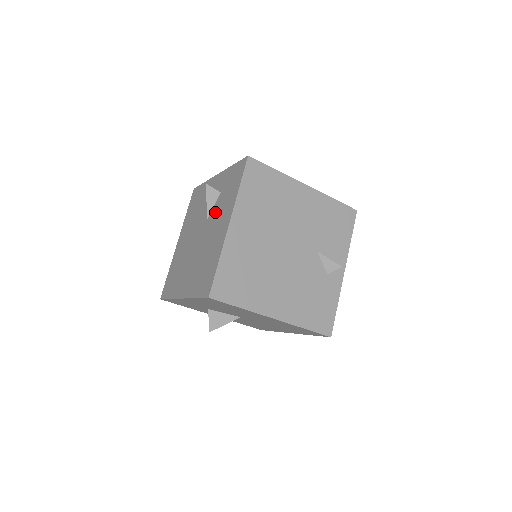
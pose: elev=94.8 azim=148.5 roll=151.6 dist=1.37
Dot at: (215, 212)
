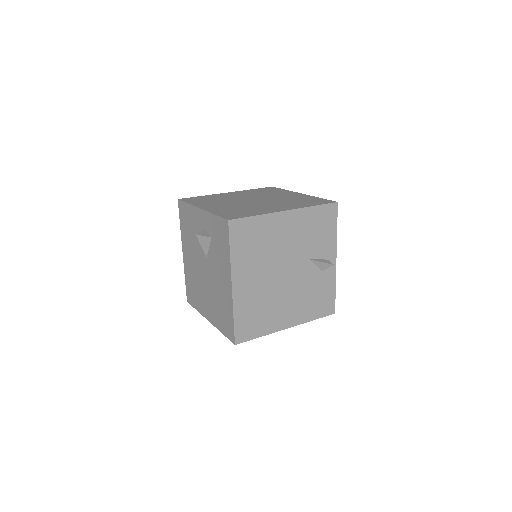
Dot at: (213, 257)
